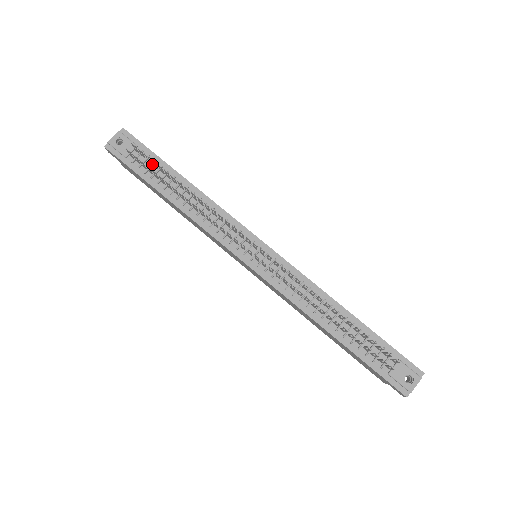
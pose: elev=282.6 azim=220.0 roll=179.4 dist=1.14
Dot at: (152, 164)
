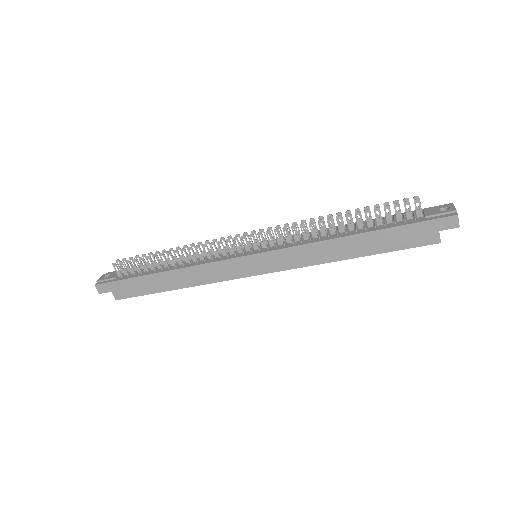
Dot at: occluded
